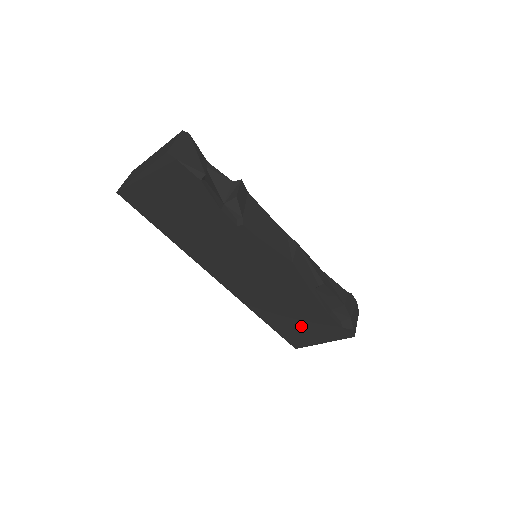
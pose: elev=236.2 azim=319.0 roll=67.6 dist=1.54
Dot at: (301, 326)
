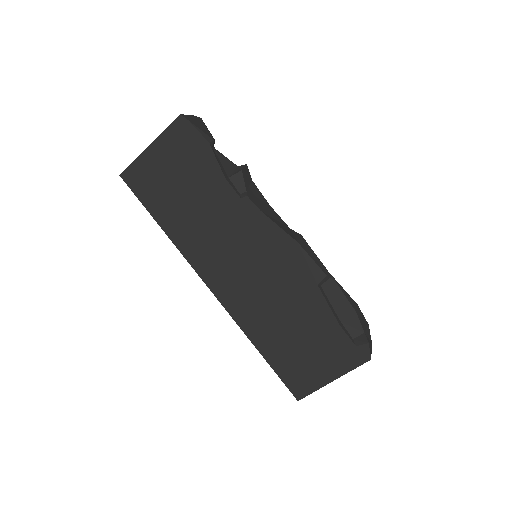
Dot at: (305, 353)
